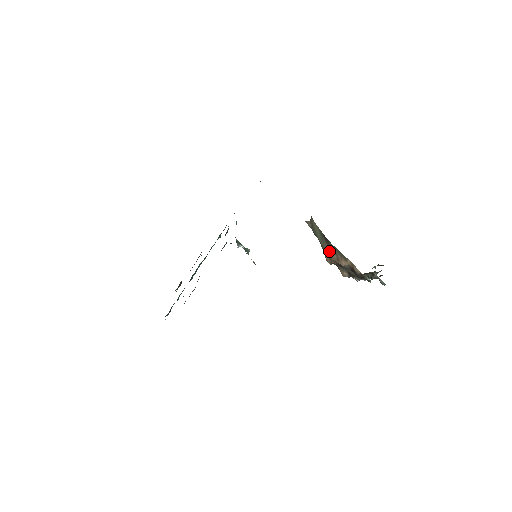
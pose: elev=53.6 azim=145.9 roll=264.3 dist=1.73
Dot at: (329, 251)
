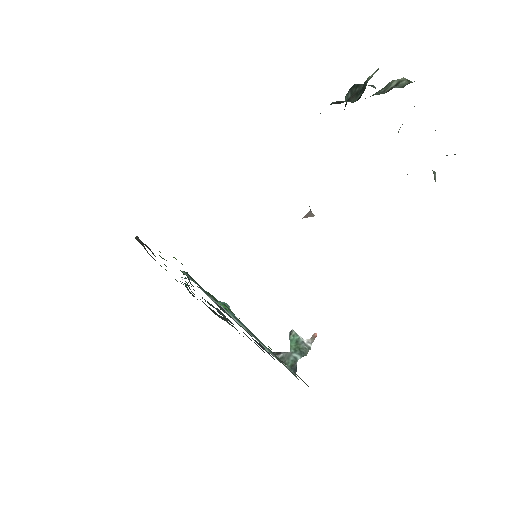
Dot at: occluded
